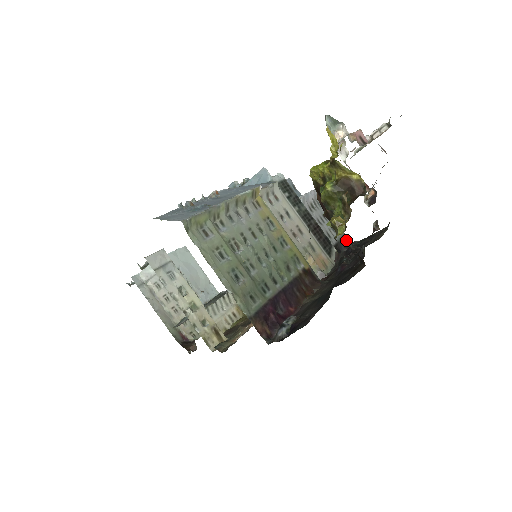
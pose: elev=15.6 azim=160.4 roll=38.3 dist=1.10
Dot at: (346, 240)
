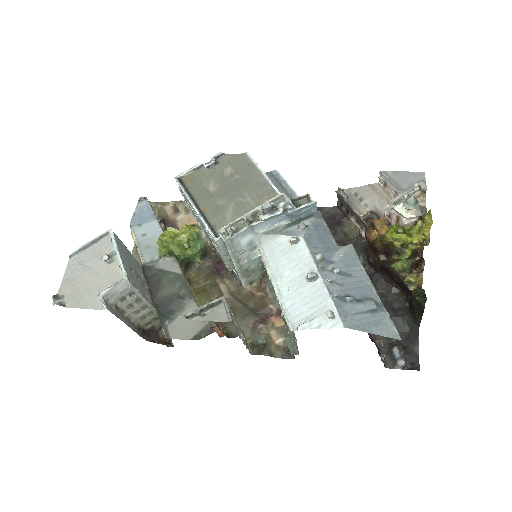
Dot at: occluded
